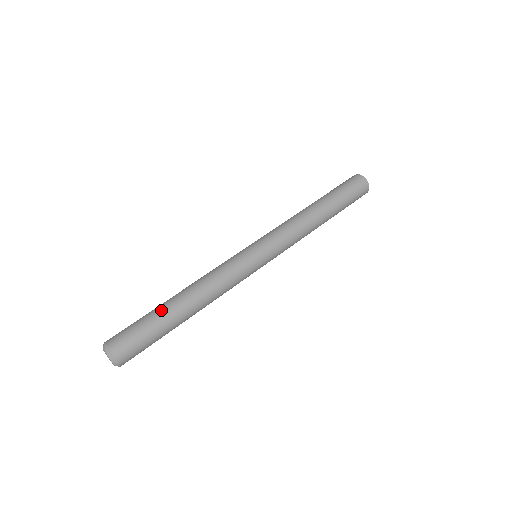
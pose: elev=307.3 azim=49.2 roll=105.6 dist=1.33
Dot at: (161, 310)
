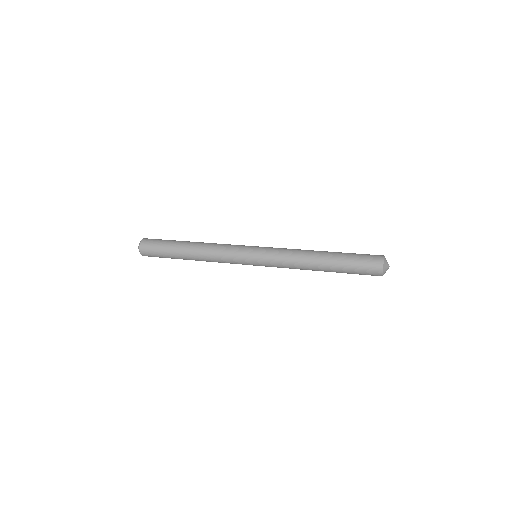
Dot at: occluded
